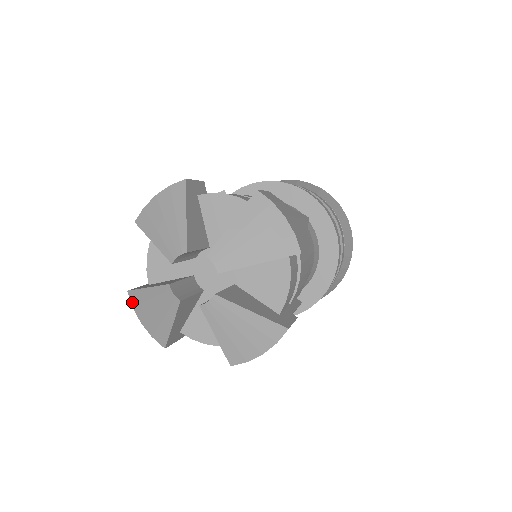
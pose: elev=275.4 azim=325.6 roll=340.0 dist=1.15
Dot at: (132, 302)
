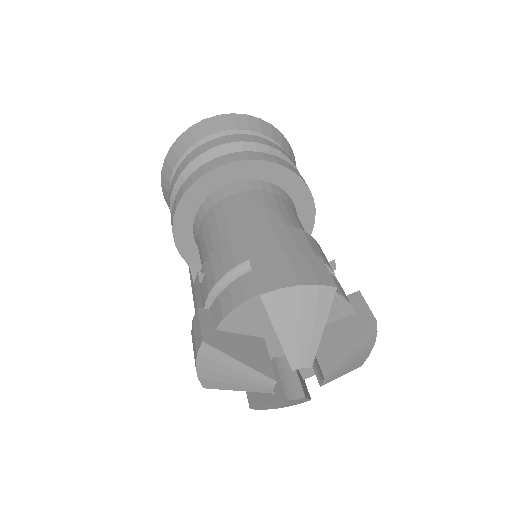
Dot at: (201, 352)
